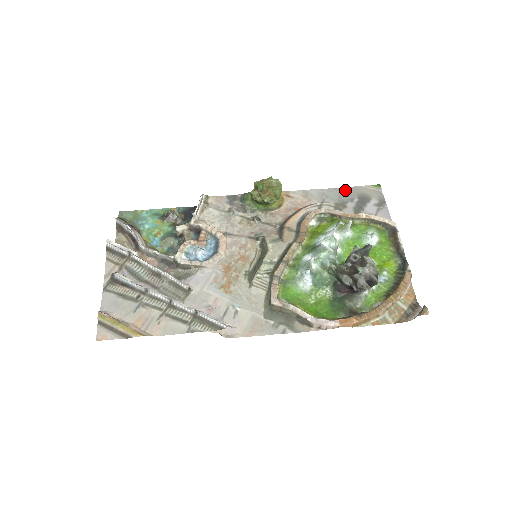
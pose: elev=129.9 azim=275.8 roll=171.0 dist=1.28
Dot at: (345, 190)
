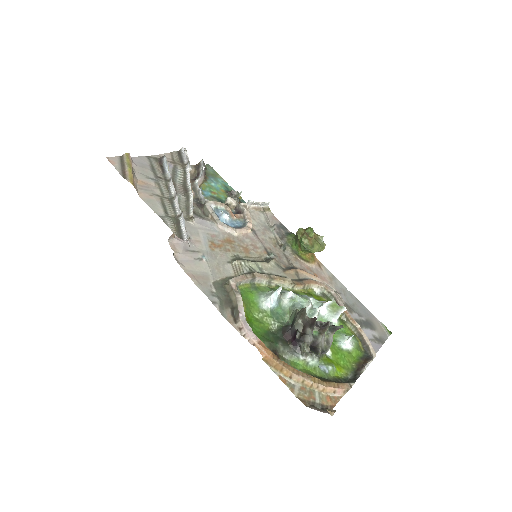
Dot at: (362, 307)
